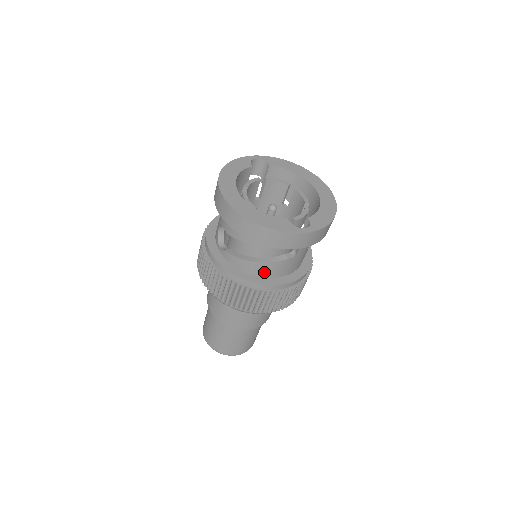
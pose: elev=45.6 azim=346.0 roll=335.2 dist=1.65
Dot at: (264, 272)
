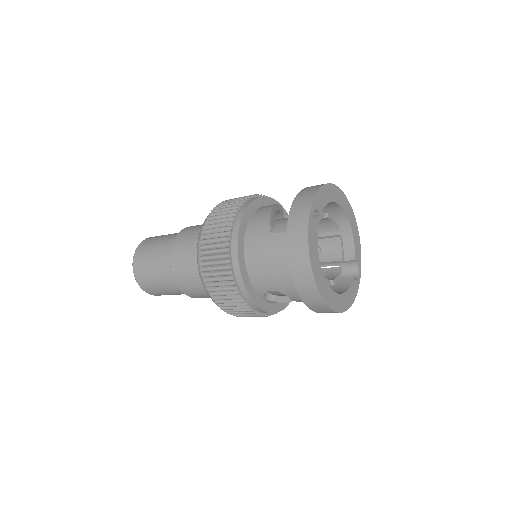
Dot at: occluded
